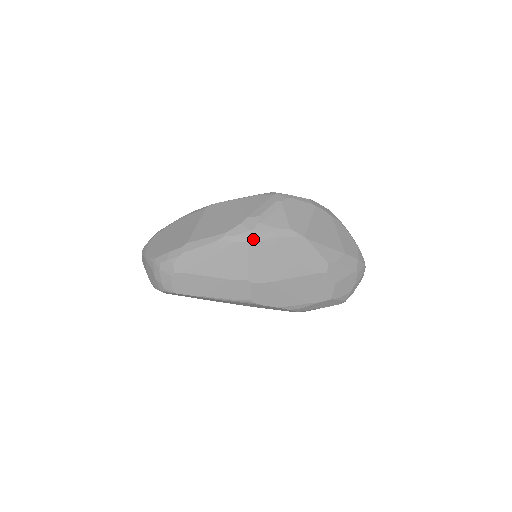
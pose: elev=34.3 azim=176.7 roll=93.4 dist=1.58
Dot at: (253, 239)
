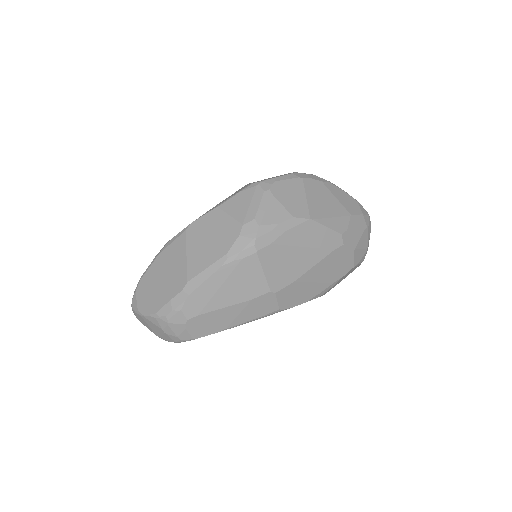
Dot at: (261, 247)
